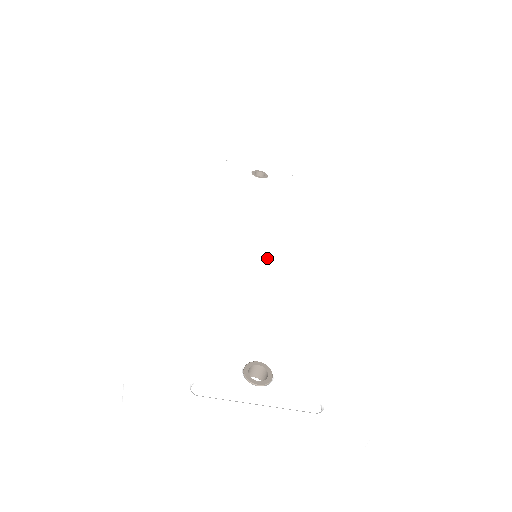
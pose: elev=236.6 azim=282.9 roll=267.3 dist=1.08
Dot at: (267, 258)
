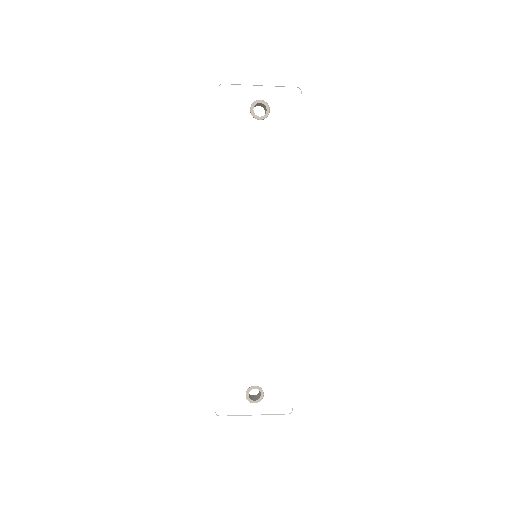
Dot at: (264, 276)
